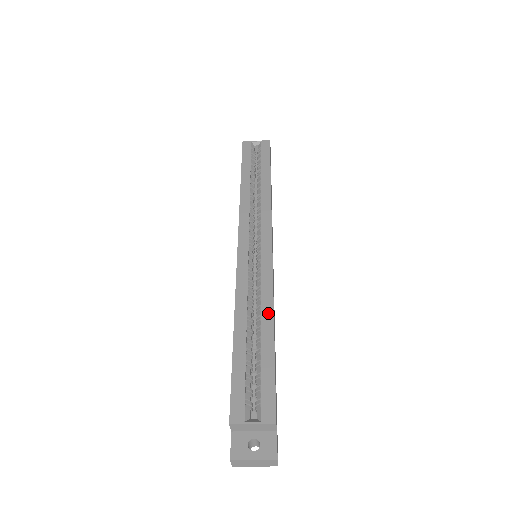
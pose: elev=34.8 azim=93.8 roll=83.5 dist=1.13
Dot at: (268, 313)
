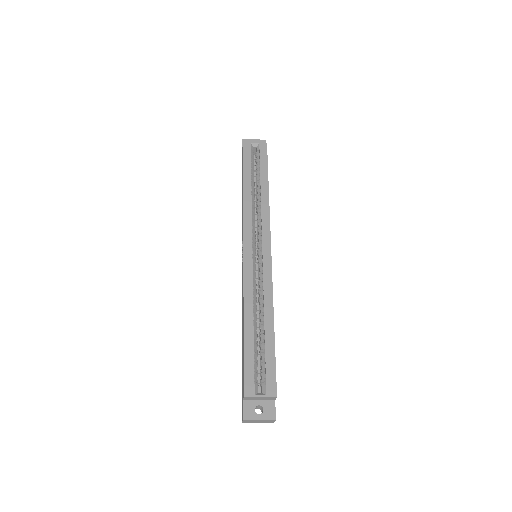
Dot at: (269, 311)
